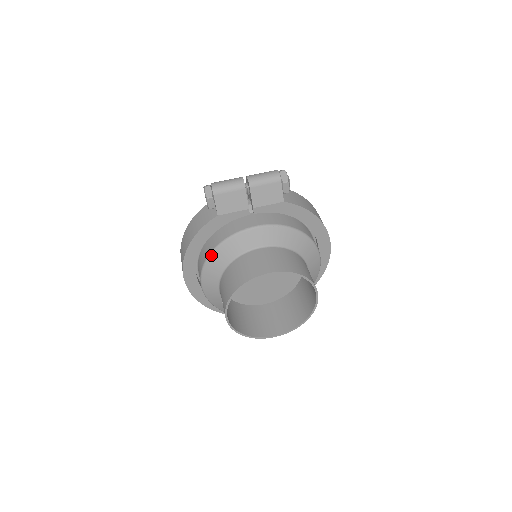
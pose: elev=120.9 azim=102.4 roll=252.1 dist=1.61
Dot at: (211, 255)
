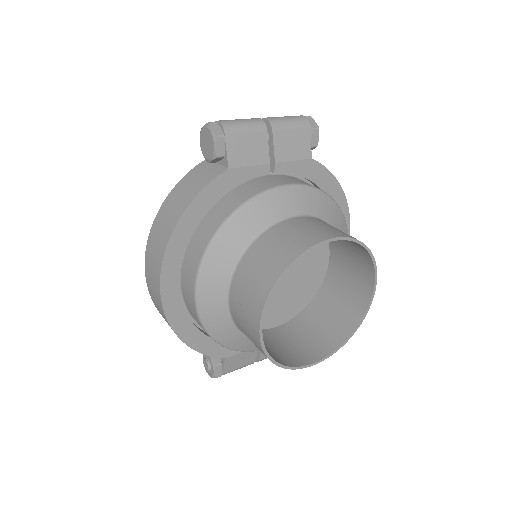
Dot at: (221, 231)
